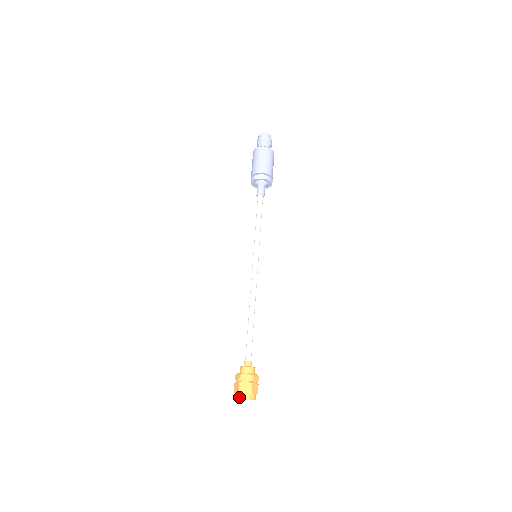
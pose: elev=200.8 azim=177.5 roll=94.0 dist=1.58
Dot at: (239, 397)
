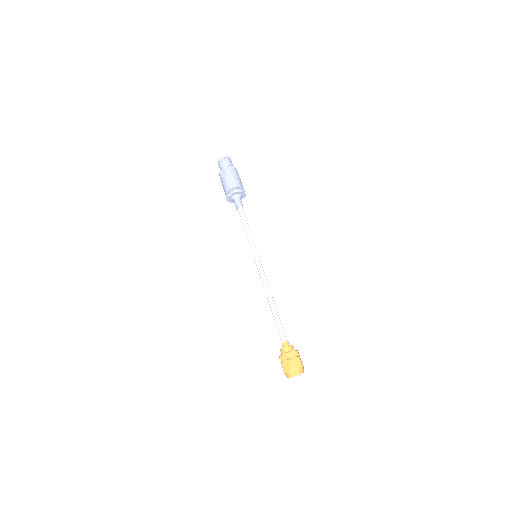
Dot at: (286, 376)
